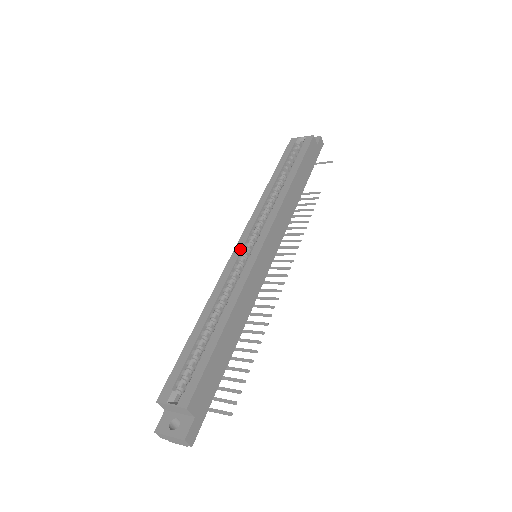
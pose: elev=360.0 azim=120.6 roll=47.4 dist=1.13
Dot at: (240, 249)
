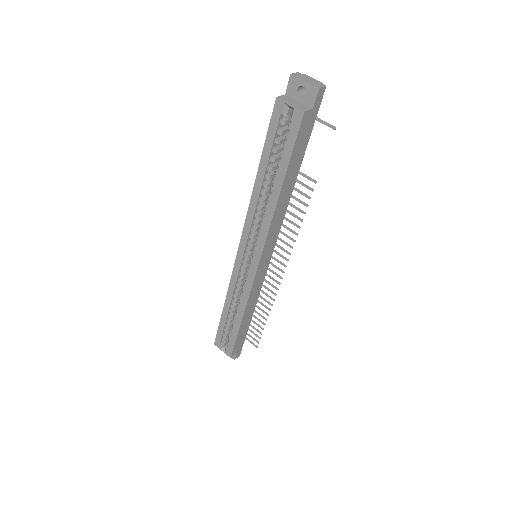
Dot at: (240, 261)
